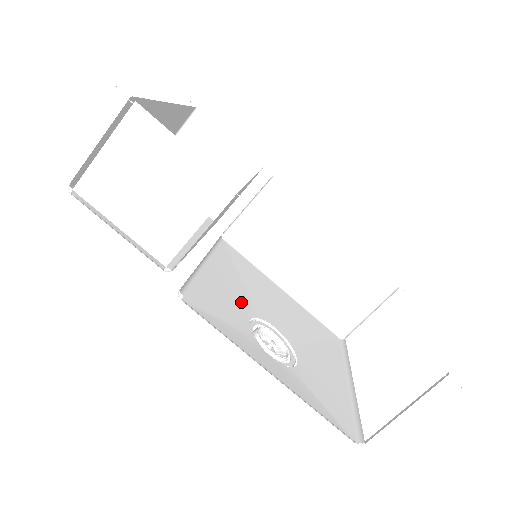
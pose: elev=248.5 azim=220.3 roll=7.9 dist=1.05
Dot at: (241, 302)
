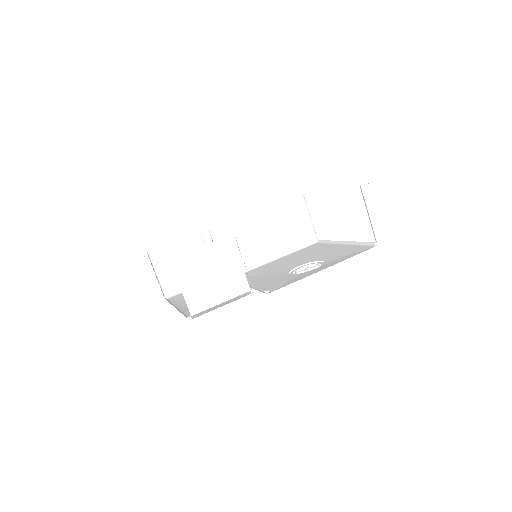
Dot at: (277, 276)
